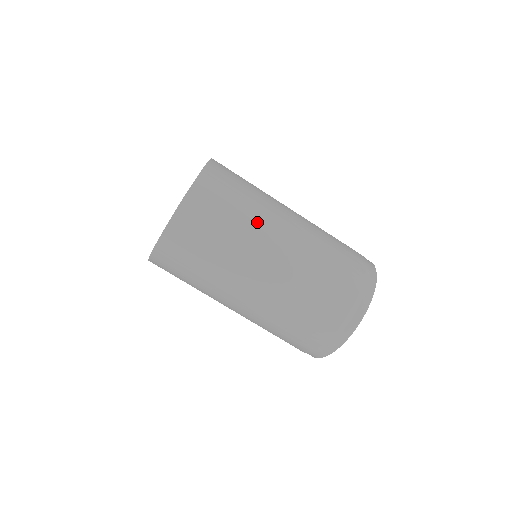
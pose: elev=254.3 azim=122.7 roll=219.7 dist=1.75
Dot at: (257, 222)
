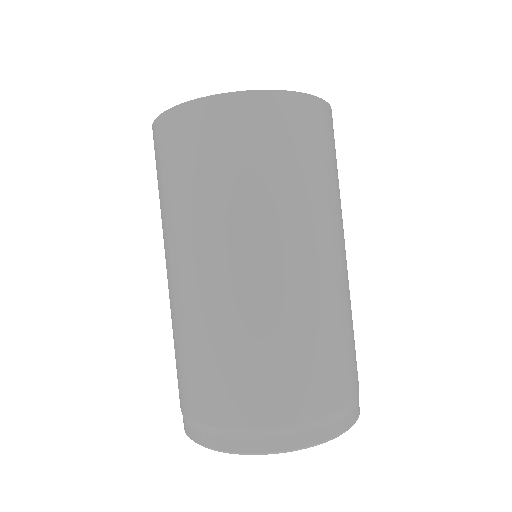
Dot at: (338, 210)
